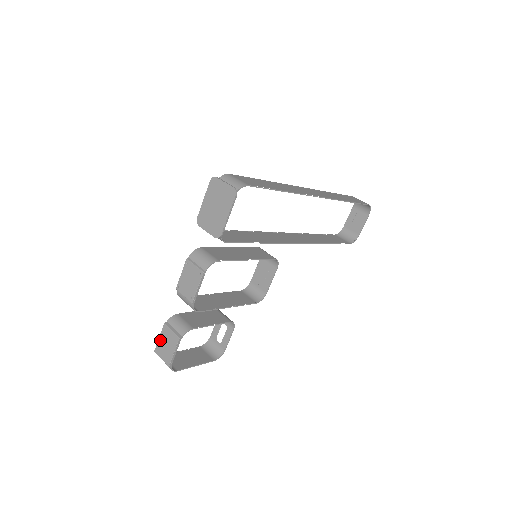
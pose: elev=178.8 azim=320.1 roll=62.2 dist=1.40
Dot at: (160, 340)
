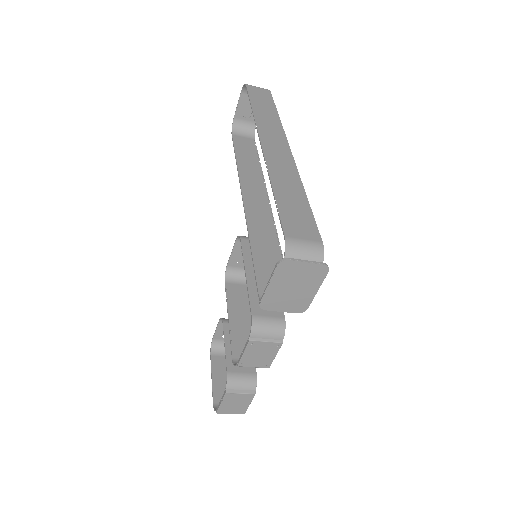
Dot at: (224, 405)
